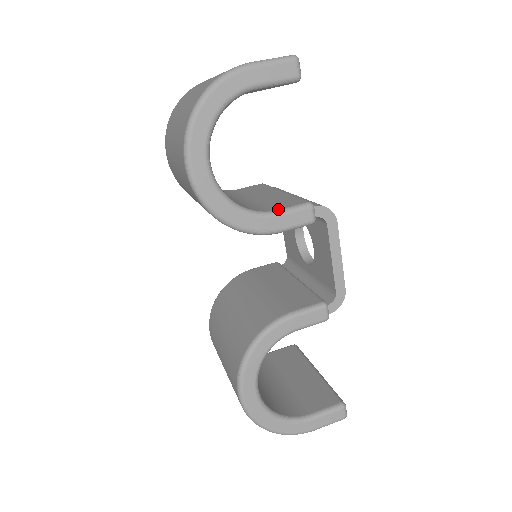
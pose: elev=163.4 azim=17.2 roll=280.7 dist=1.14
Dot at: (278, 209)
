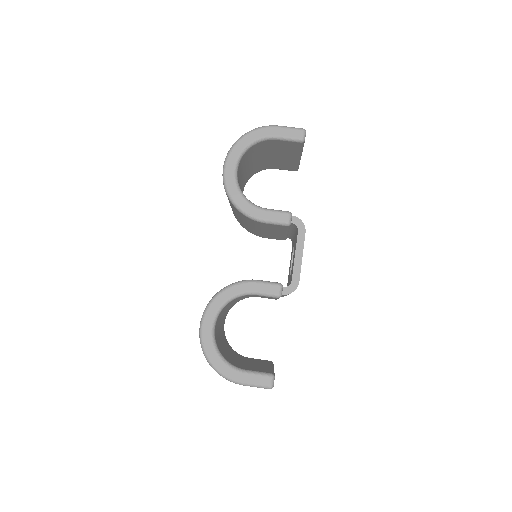
Dot at: (269, 209)
